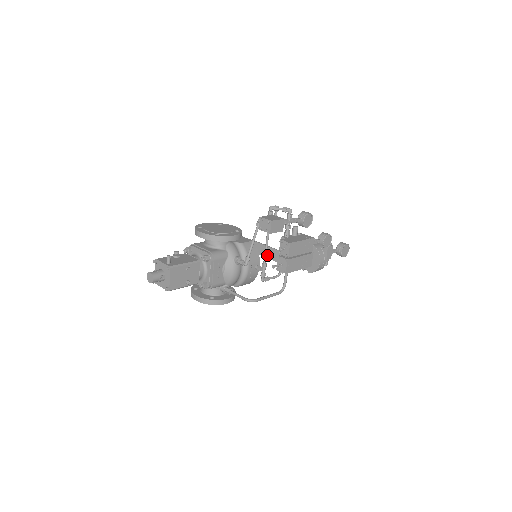
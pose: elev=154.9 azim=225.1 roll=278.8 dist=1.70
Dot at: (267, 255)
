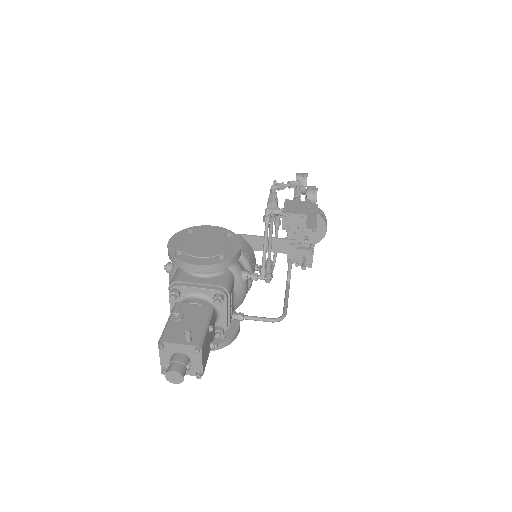
Dot at: occluded
